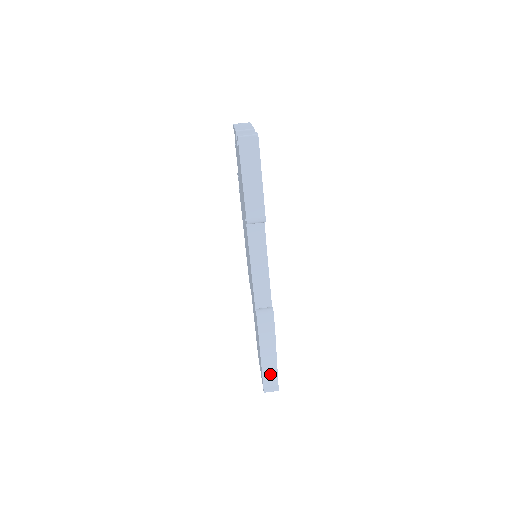
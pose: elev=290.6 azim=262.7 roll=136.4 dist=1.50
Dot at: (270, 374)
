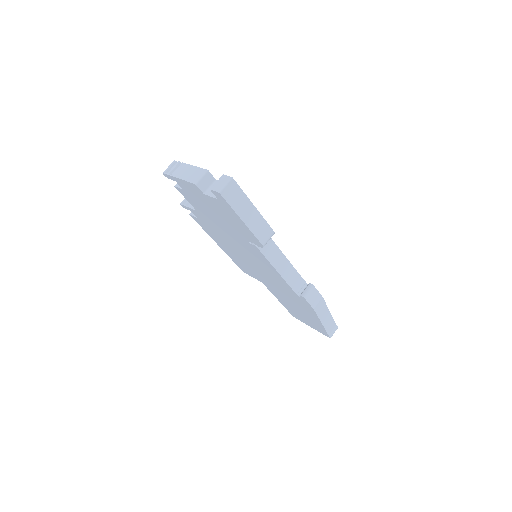
Dot at: (329, 324)
